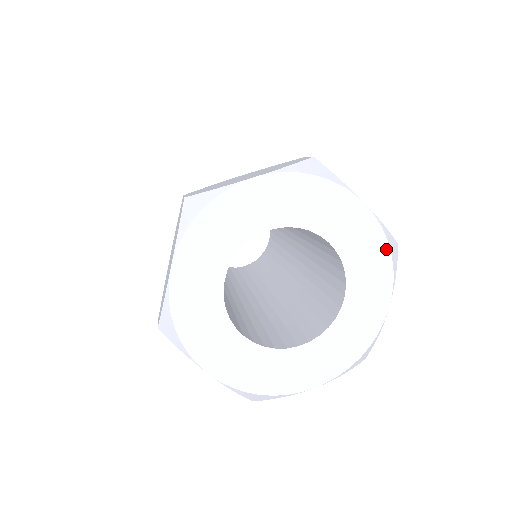
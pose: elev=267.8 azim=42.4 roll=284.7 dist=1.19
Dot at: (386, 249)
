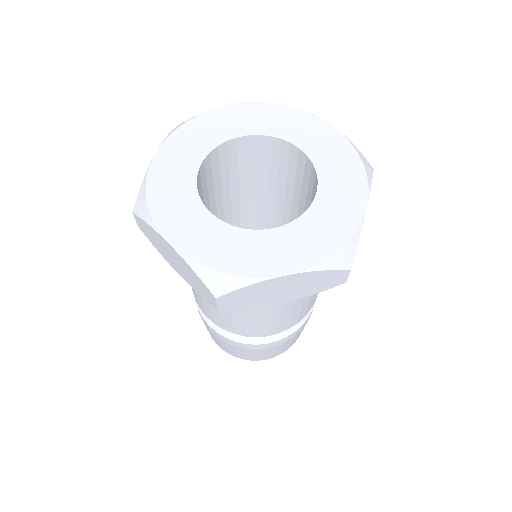
Dot at: (356, 157)
